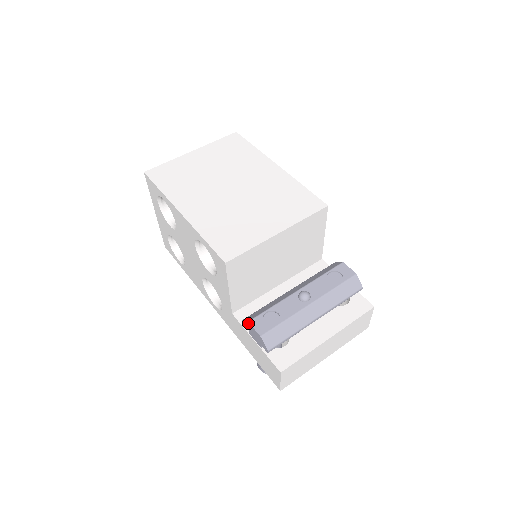
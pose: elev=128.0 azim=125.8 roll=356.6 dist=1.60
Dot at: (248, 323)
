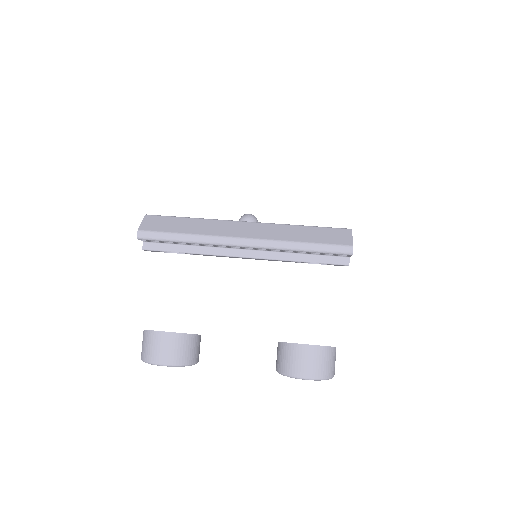
Dot at: occluded
